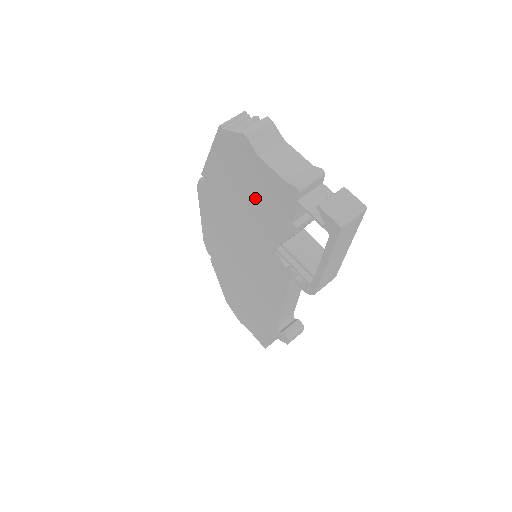
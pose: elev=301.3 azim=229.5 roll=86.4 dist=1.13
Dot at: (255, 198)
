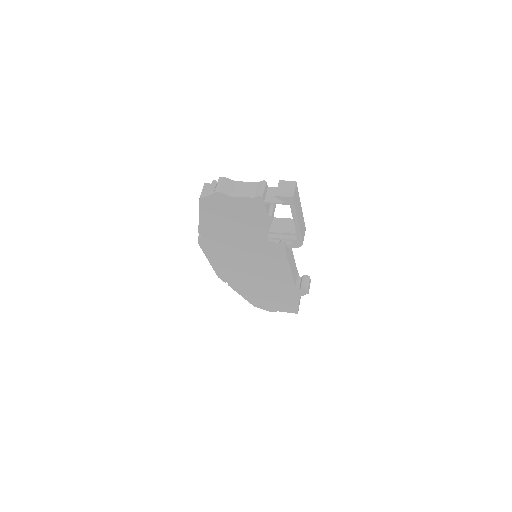
Dot at: (240, 219)
